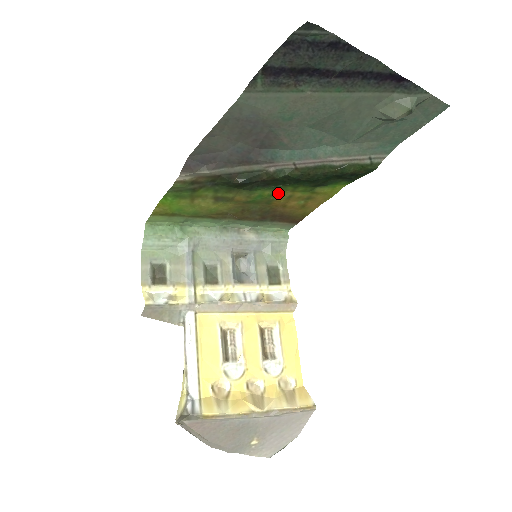
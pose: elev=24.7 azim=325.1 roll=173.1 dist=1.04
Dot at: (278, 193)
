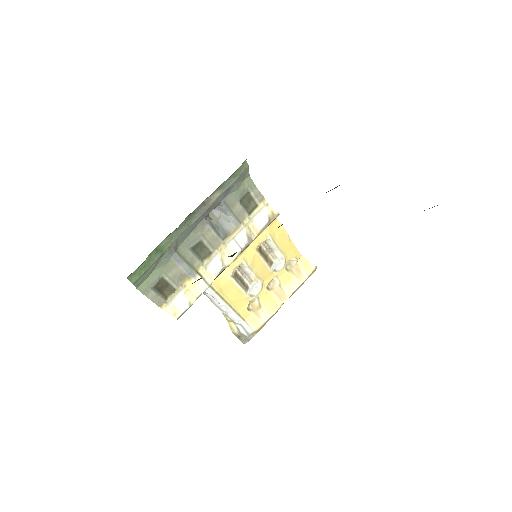
Dot at: occluded
